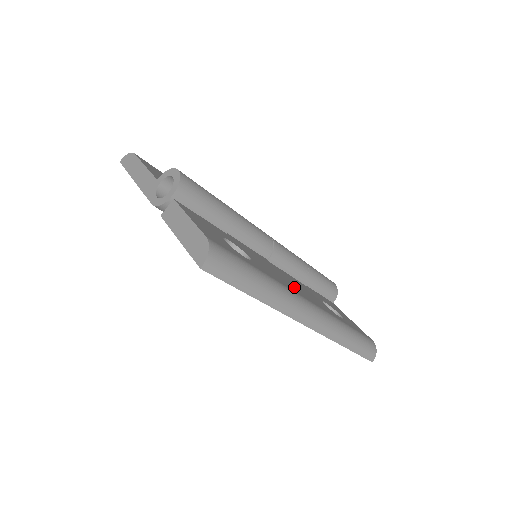
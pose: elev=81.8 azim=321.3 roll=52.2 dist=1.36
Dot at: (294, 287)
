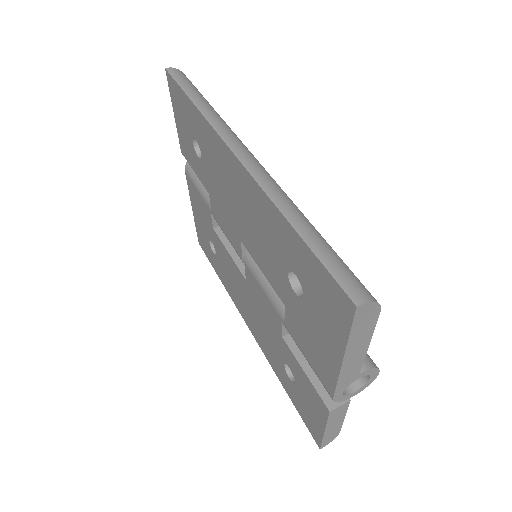
Dot at: occluded
